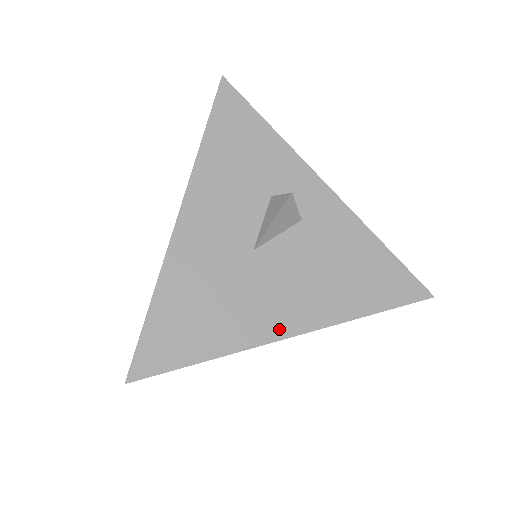
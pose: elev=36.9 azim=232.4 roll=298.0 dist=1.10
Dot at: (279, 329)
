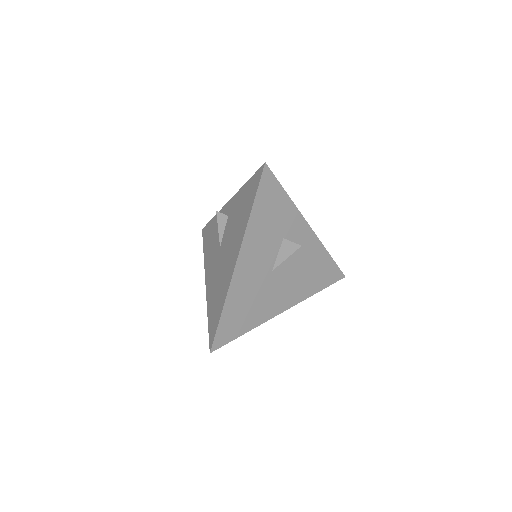
Dot at: (279, 309)
